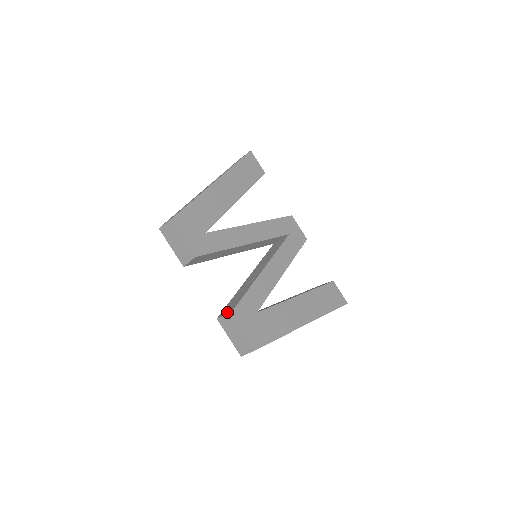
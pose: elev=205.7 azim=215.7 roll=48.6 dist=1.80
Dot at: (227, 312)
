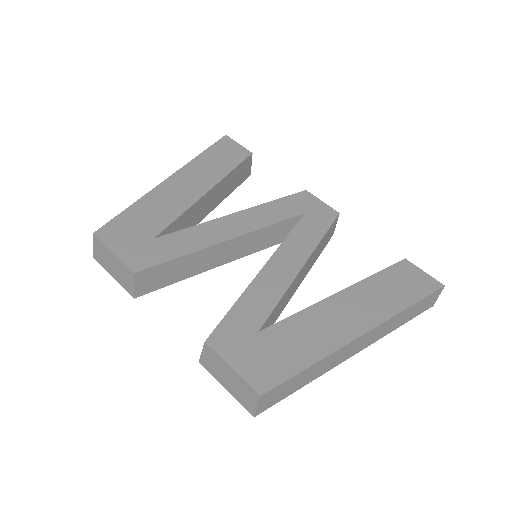
Dot at: occluded
